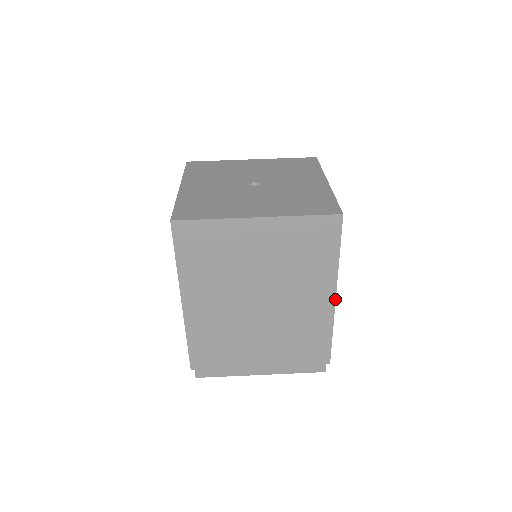
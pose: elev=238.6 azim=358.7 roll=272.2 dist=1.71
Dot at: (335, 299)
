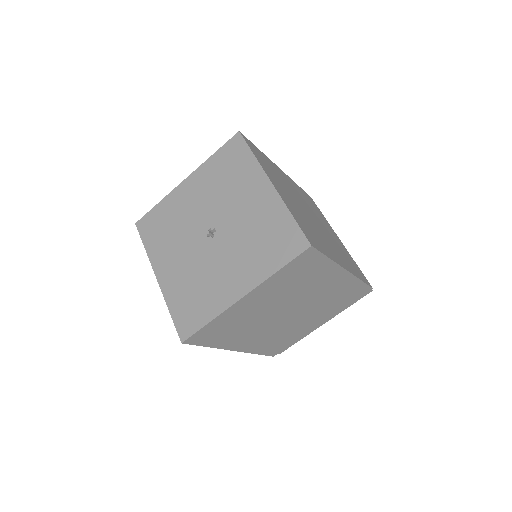
Dot at: (348, 272)
